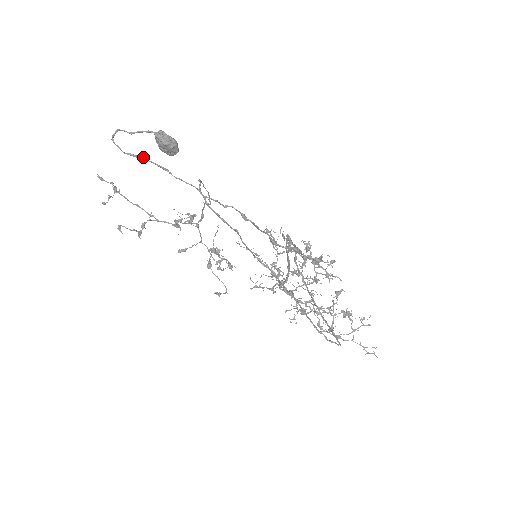
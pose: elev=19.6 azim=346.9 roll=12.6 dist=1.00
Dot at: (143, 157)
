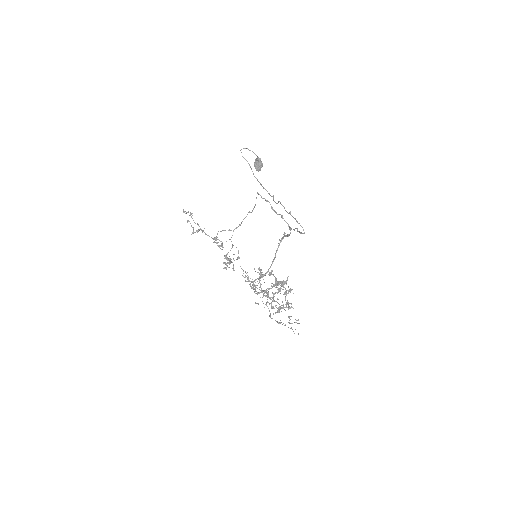
Dot at: occluded
